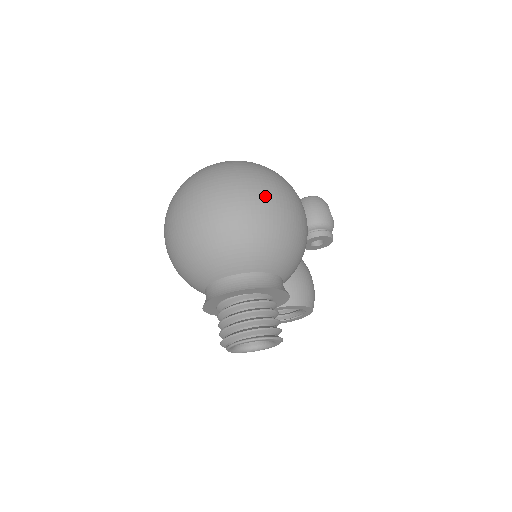
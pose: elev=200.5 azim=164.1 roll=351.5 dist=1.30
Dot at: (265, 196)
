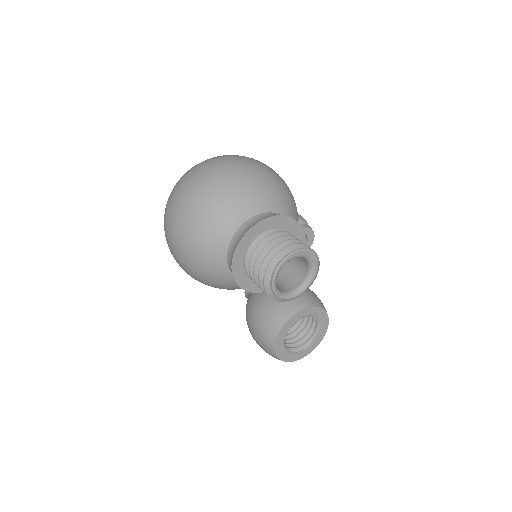
Dot at: (247, 159)
